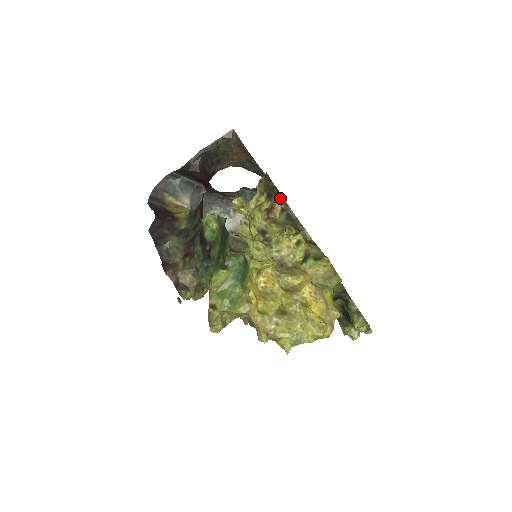
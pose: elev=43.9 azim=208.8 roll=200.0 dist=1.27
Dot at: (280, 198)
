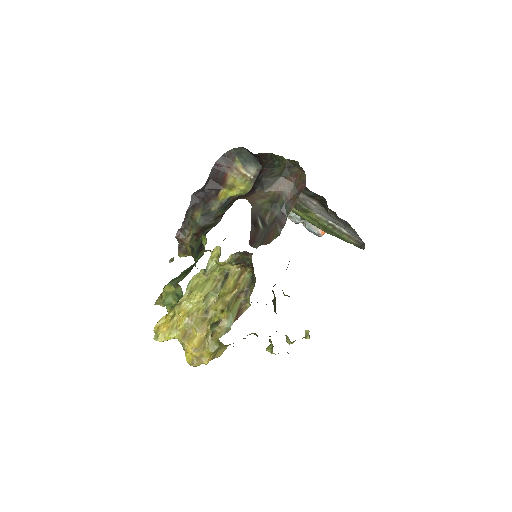
Dot at: (250, 267)
